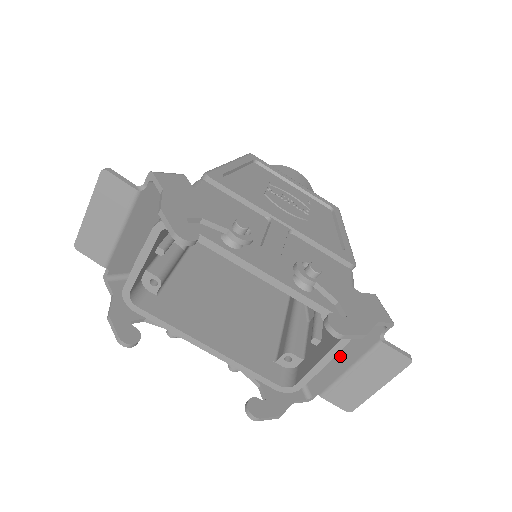
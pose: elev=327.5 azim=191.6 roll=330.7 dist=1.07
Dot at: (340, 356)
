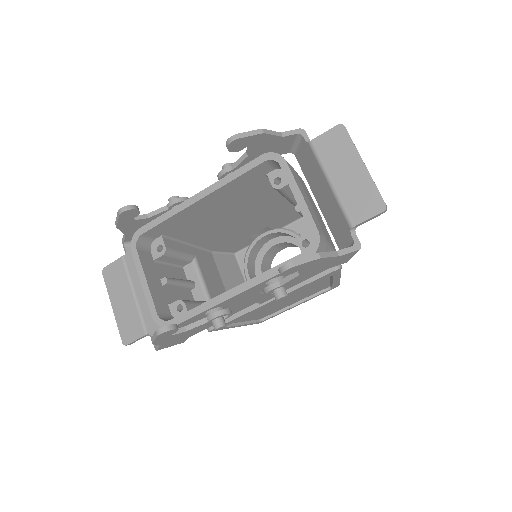
Dot at: (324, 193)
